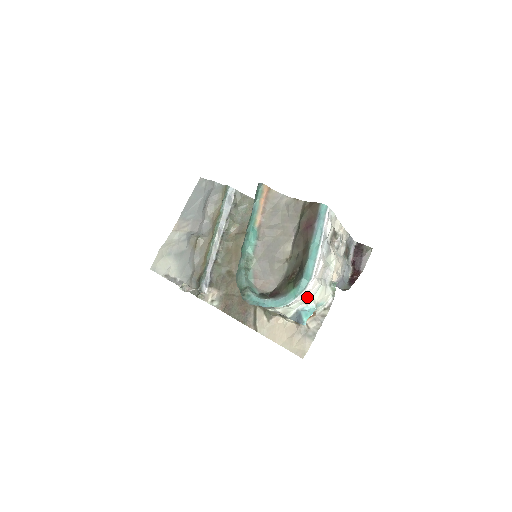
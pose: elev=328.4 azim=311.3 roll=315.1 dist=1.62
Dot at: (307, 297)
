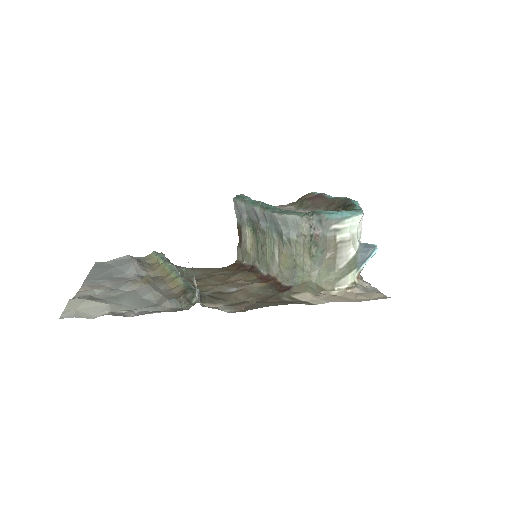
Dot at: (361, 228)
